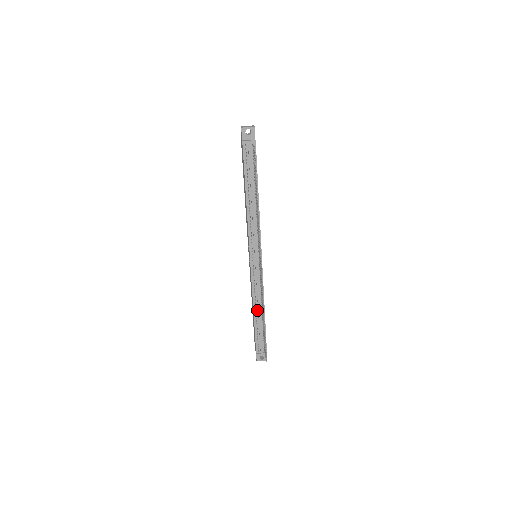
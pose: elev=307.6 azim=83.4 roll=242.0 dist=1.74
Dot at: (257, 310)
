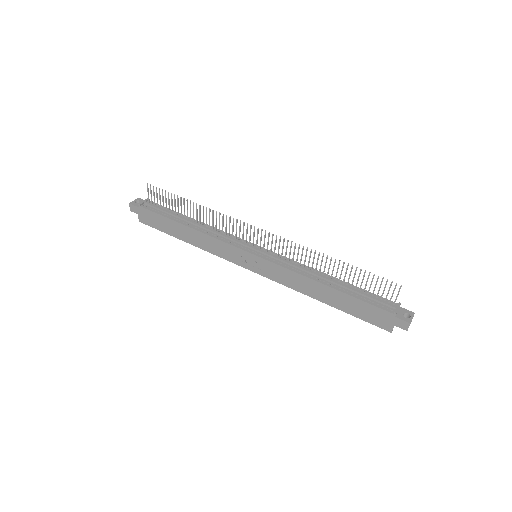
Dot at: (323, 281)
